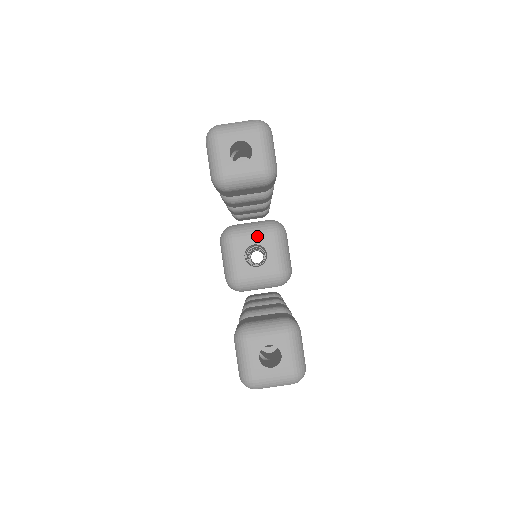
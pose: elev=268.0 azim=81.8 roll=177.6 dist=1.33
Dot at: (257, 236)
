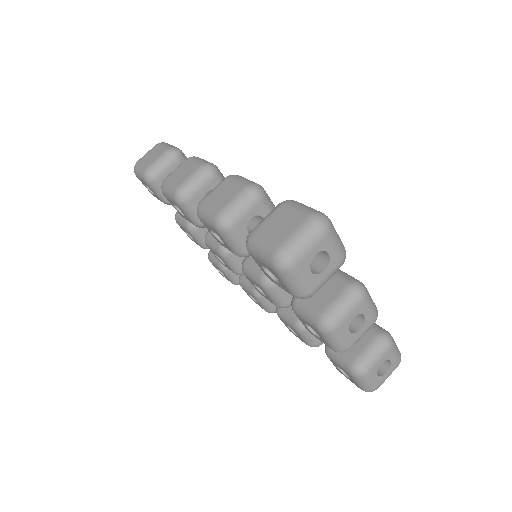
Dot at: (354, 311)
